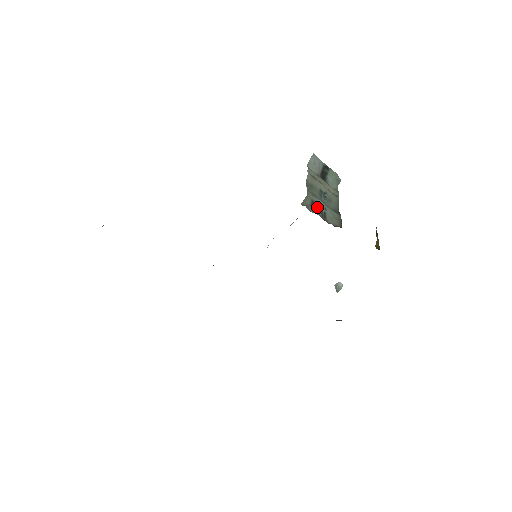
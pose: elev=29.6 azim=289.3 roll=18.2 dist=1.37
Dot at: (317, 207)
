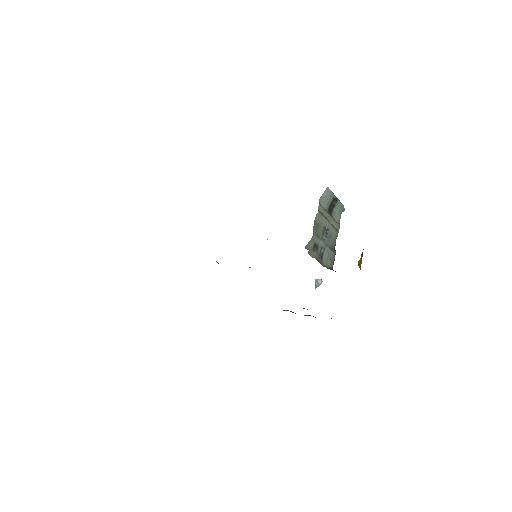
Dot at: (317, 249)
